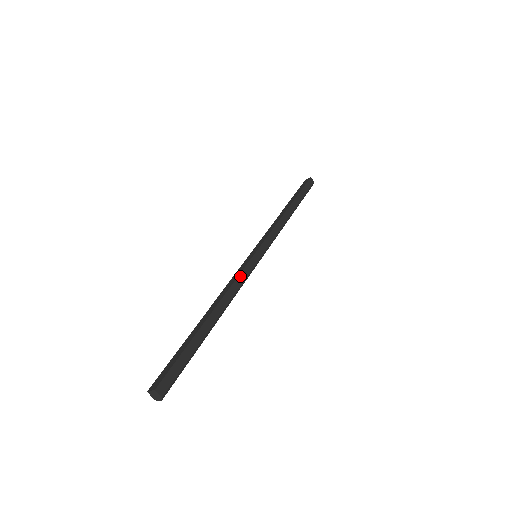
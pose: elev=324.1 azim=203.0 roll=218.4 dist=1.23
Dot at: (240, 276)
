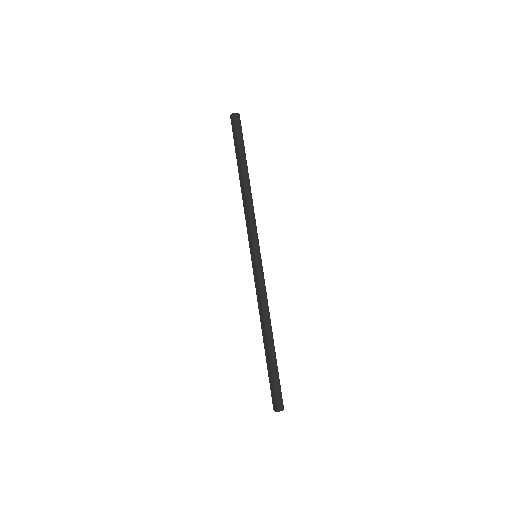
Dot at: (260, 290)
